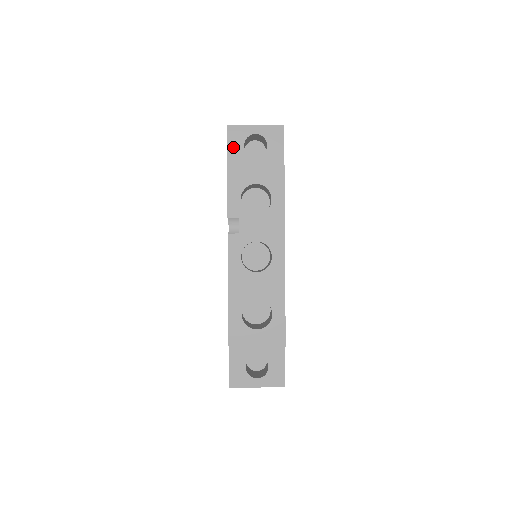
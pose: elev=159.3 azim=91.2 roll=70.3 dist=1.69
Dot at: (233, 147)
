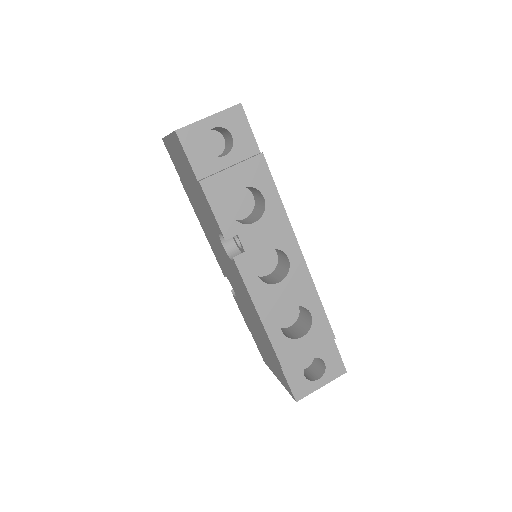
Dot at: (194, 155)
